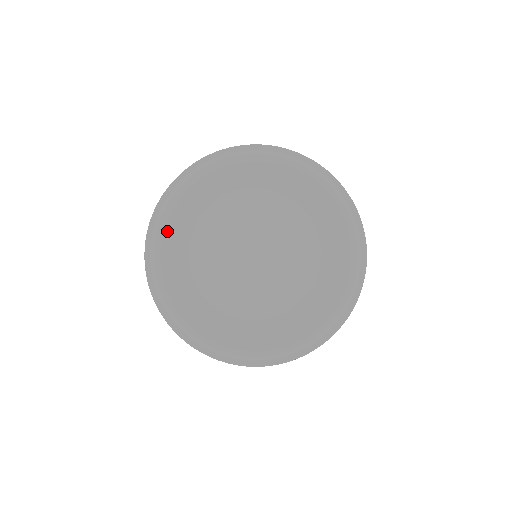
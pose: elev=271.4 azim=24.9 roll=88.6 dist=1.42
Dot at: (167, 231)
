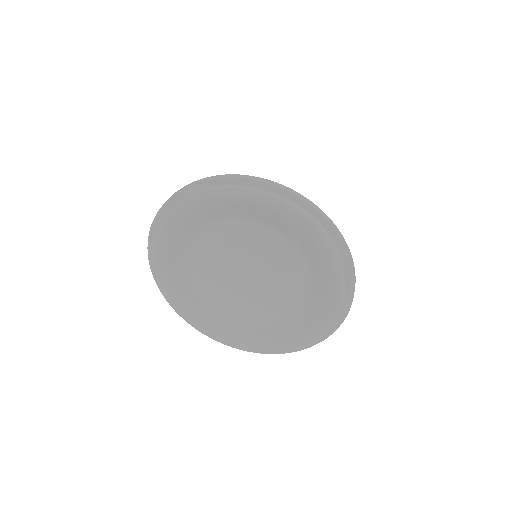
Dot at: (168, 234)
